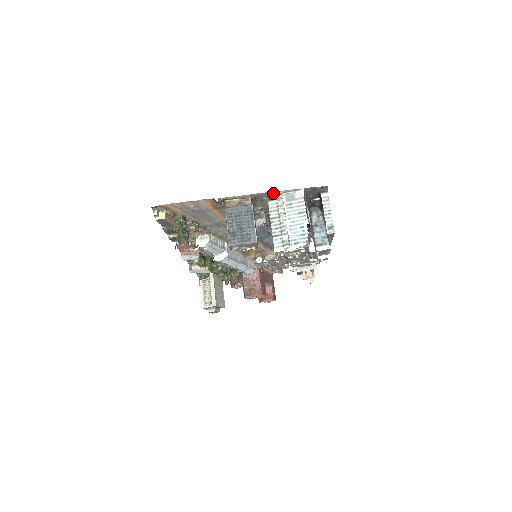
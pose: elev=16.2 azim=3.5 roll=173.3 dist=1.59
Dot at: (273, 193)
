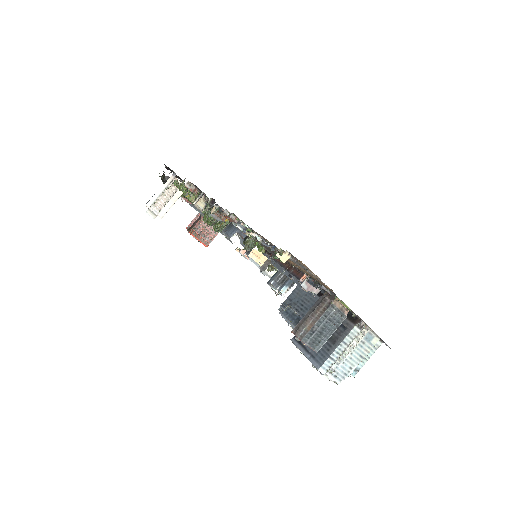
Dot at: (365, 323)
